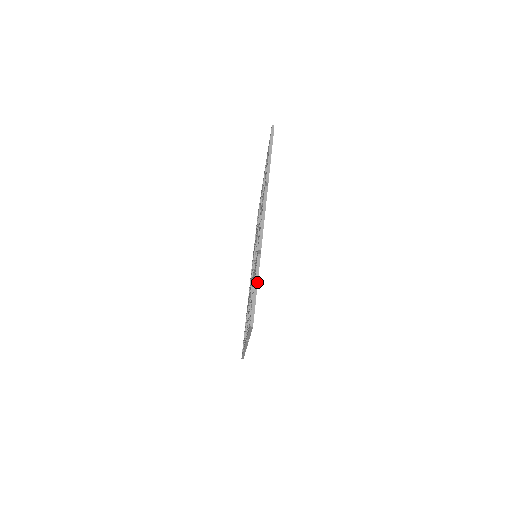
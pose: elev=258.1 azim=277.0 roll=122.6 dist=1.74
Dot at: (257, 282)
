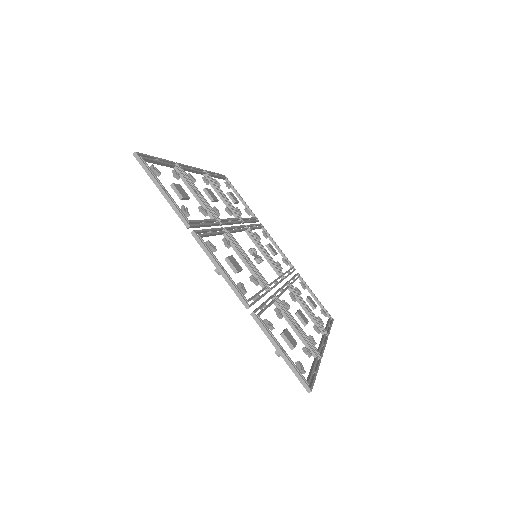
Dot at: (276, 344)
